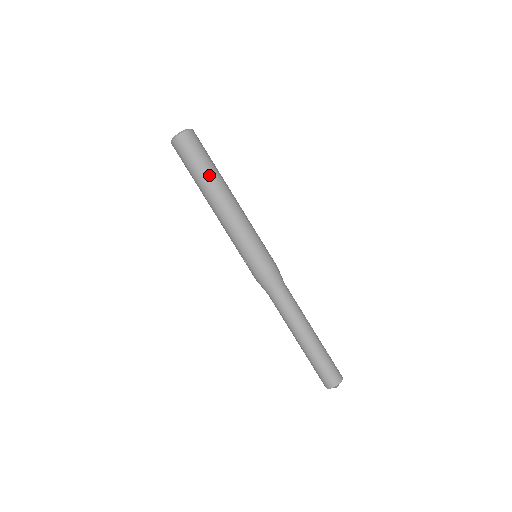
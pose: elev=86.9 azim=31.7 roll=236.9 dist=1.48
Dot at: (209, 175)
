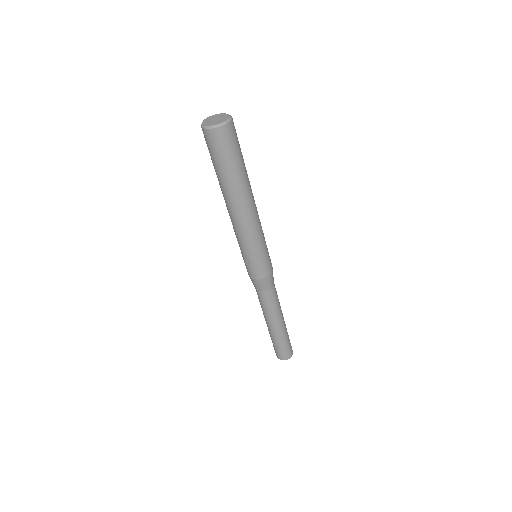
Dot at: (240, 179)
